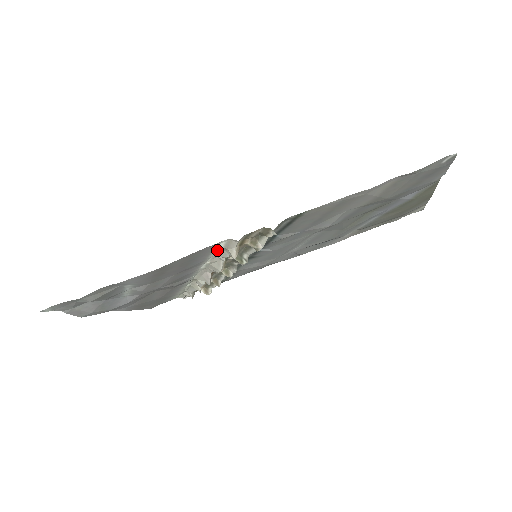
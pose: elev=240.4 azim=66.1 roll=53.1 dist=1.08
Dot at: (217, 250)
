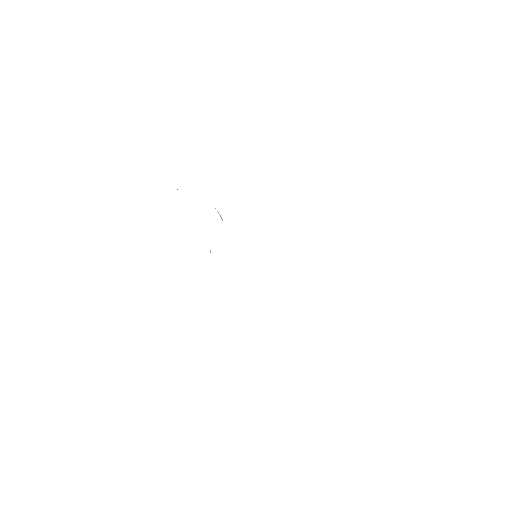
Dot at: occluded
